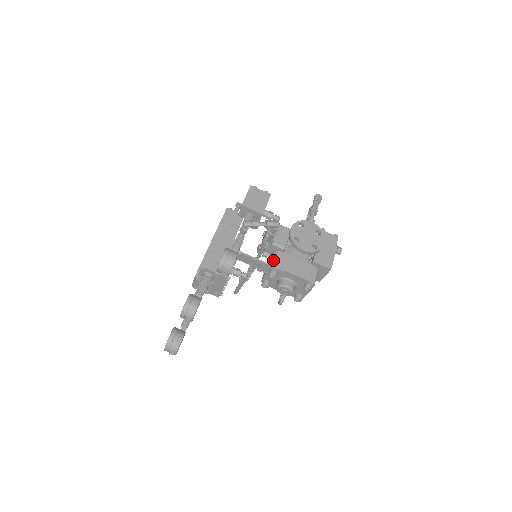
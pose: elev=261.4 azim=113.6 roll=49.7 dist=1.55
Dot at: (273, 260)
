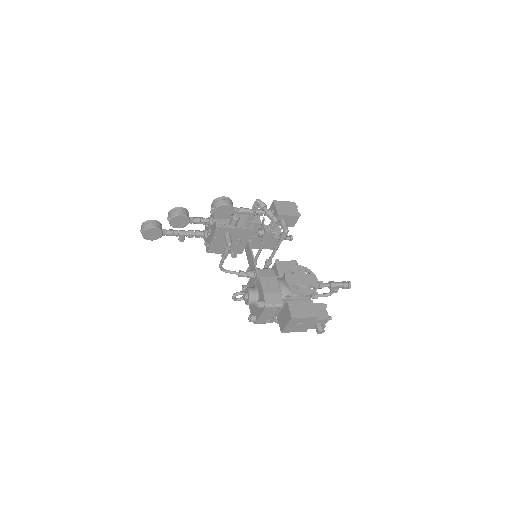
Dot at: occluded
